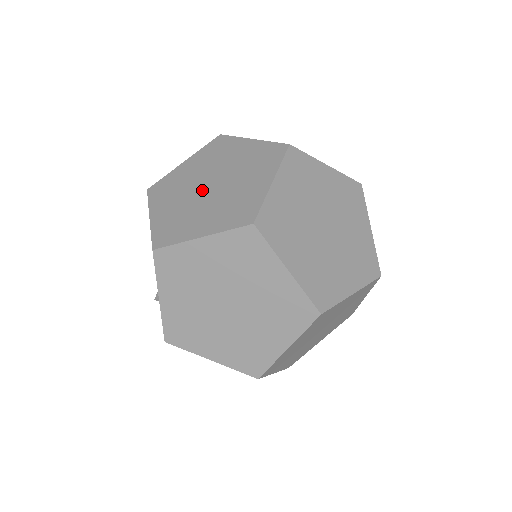
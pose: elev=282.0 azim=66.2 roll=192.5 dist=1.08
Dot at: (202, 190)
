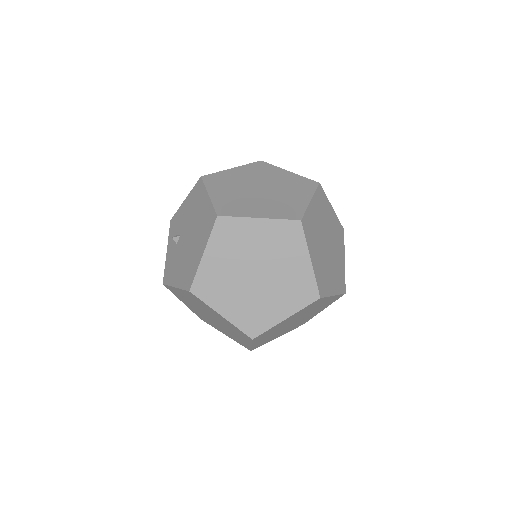
Dot at: (249, 272)
